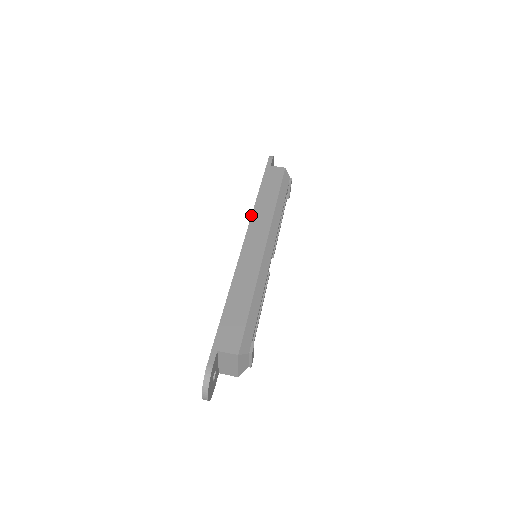
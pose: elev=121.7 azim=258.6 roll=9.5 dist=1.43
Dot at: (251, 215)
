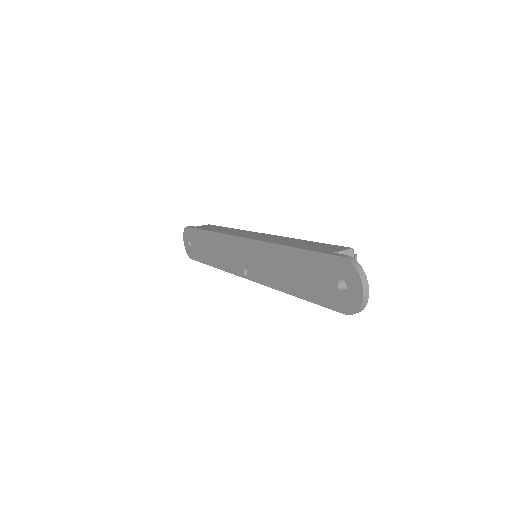
Dot at: (224, 233)
